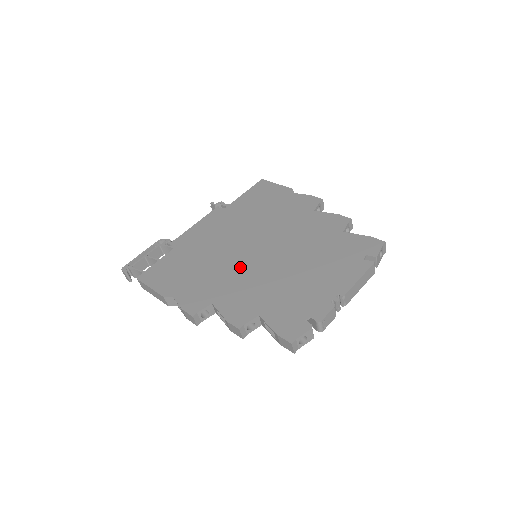
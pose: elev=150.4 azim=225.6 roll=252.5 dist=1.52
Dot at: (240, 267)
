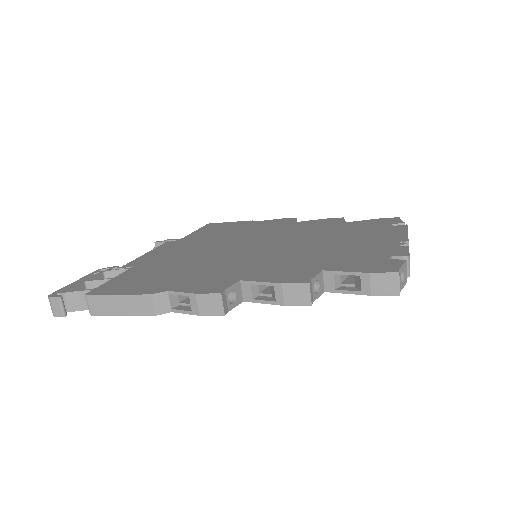
Dot at: (249, 256)
